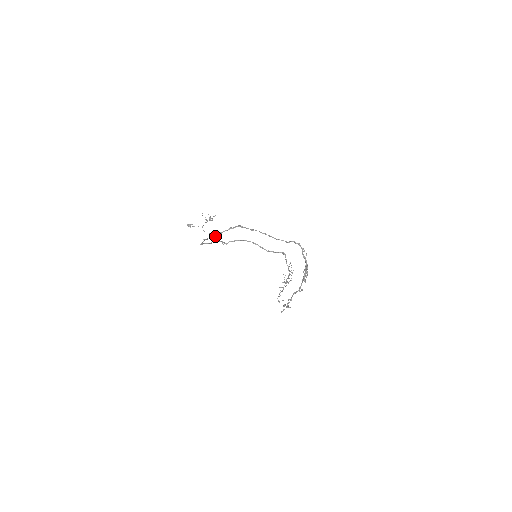
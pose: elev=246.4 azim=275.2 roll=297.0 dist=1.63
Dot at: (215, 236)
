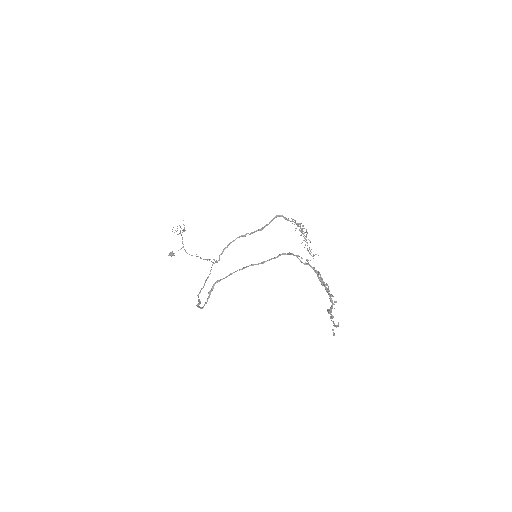
Dot at: occluded
